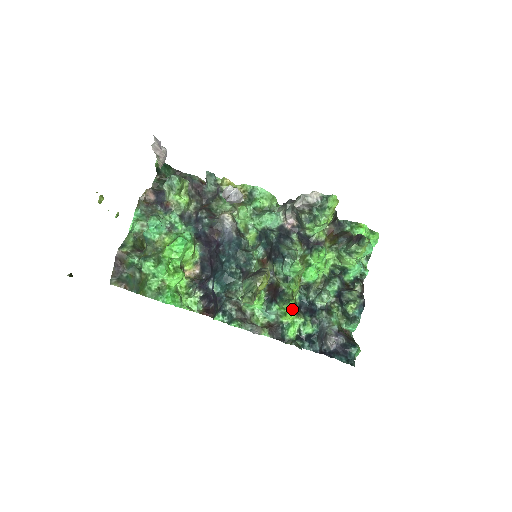
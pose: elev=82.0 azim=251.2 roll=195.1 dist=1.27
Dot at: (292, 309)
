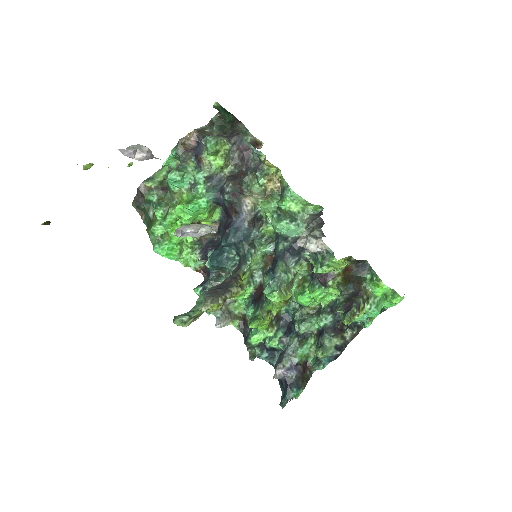
Dot at: (261, 323)
